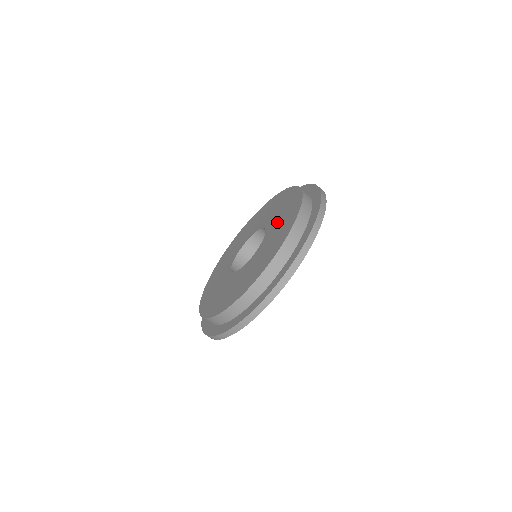
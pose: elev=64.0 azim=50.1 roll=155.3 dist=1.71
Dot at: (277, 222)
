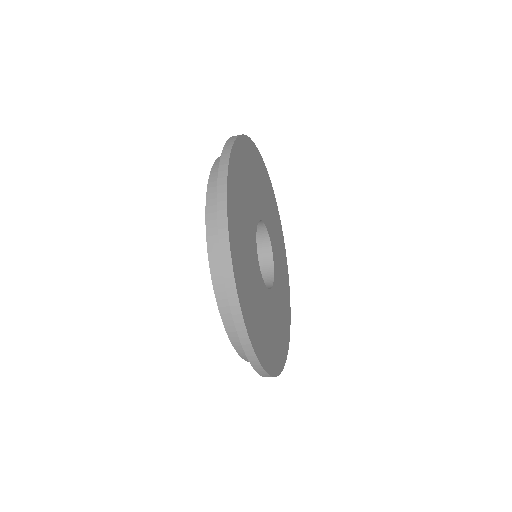
Dot at: occluded
